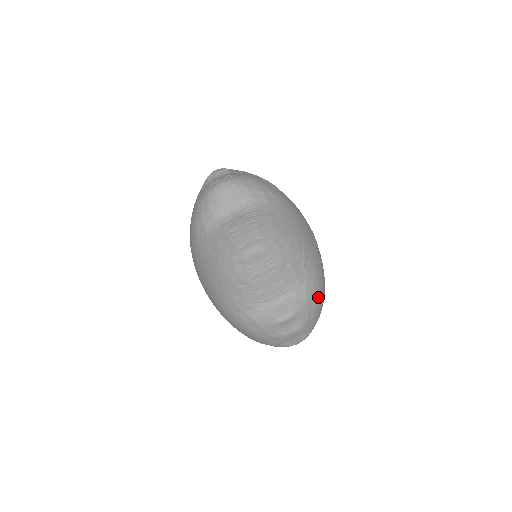
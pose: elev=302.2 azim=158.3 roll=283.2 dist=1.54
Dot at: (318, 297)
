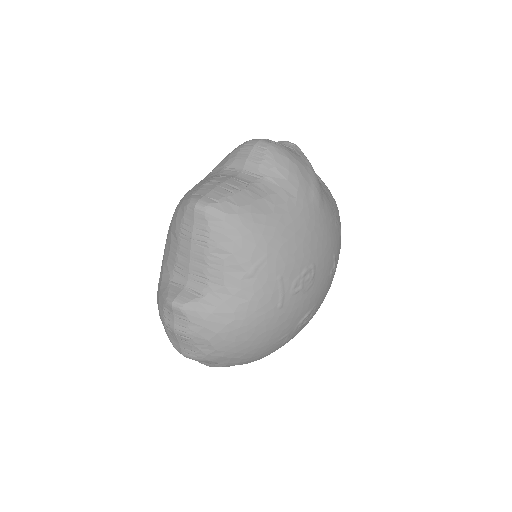
Dot at: (233, 328)
